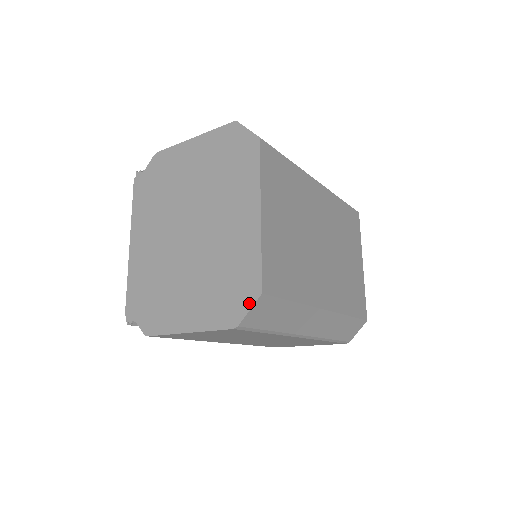
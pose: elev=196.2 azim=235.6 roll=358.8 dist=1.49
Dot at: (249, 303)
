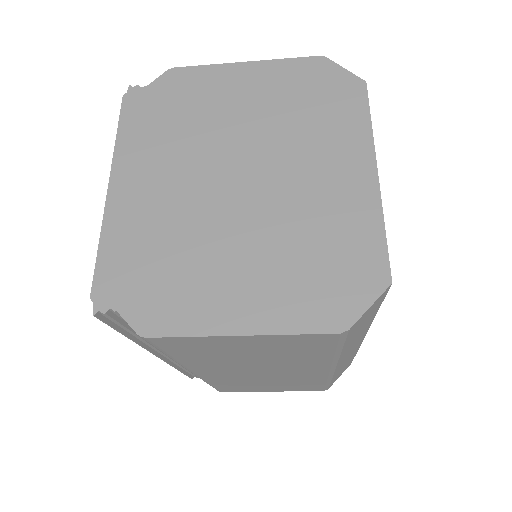
Dot at: (369, 295)
